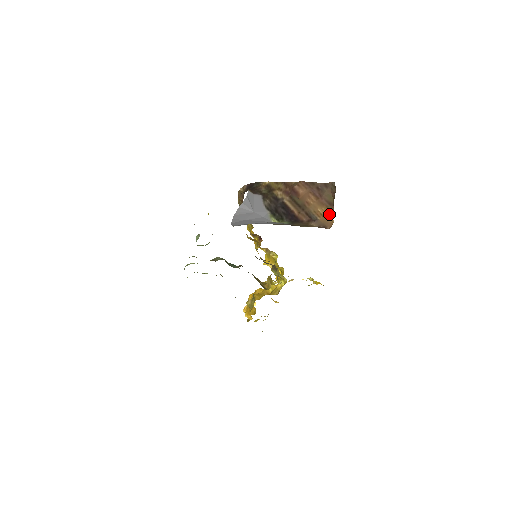
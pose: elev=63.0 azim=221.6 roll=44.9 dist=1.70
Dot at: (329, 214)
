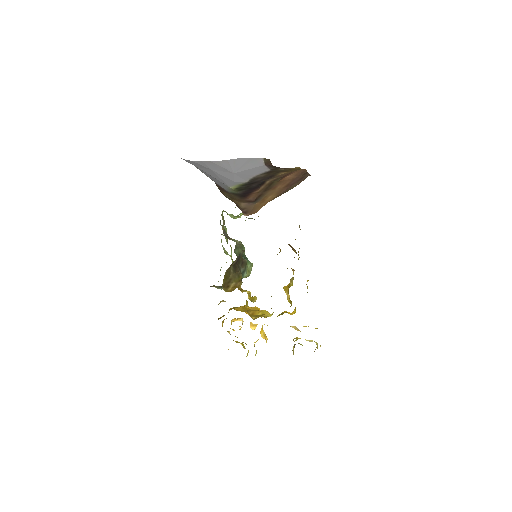
Dot at: occluded
